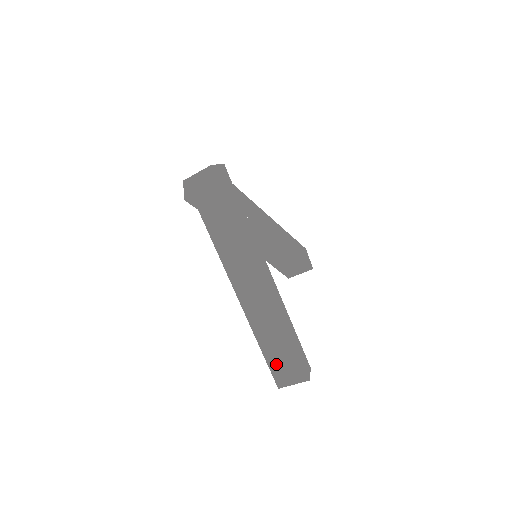
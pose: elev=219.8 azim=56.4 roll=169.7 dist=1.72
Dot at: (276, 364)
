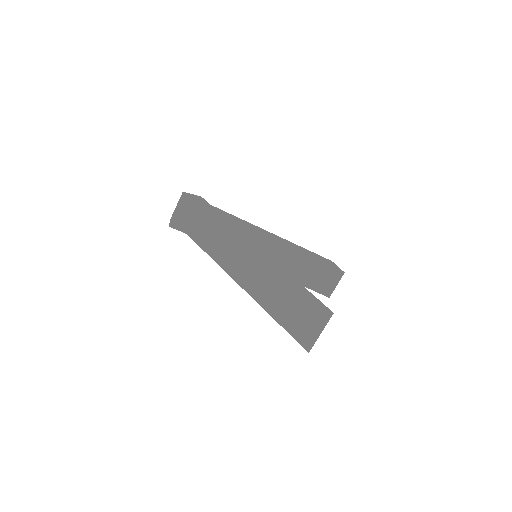
Dot at: (294, 325)
